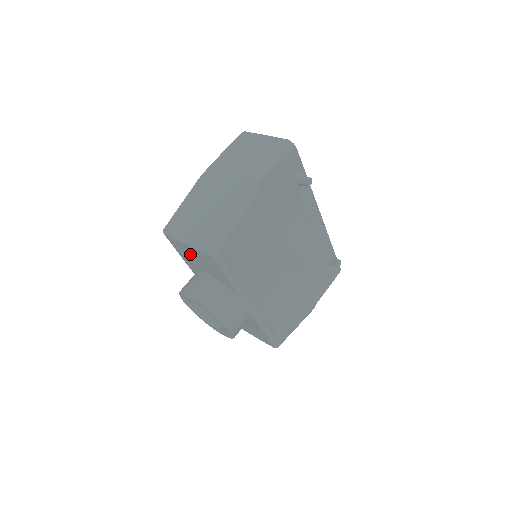
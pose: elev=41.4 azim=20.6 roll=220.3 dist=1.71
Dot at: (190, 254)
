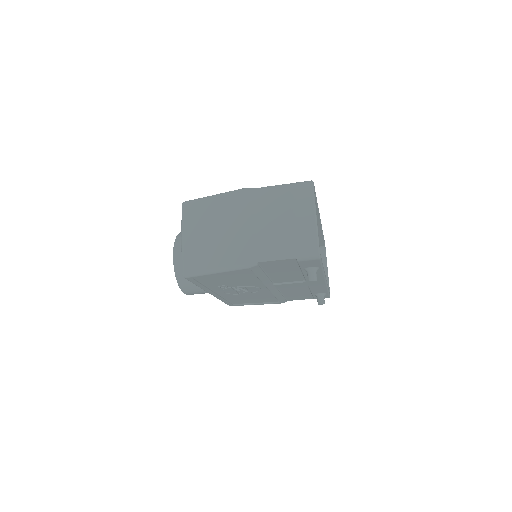
Dot at: occluded
